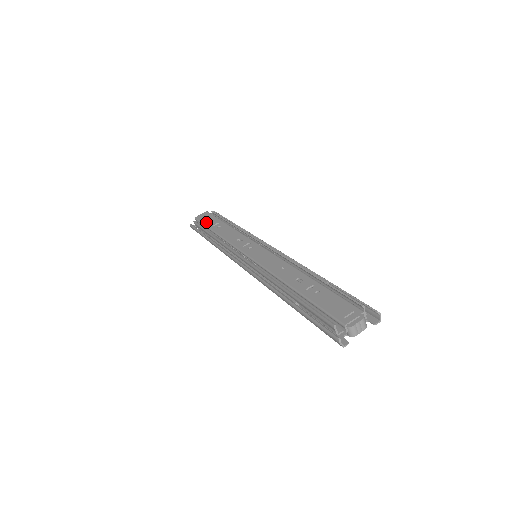
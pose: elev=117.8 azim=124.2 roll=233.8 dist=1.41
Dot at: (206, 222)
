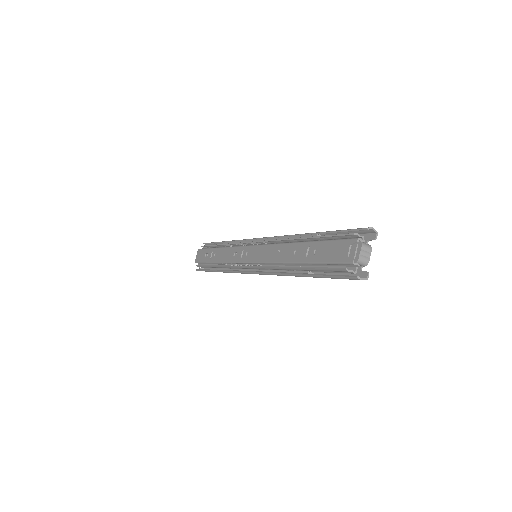
Dot at: (204, 259)
